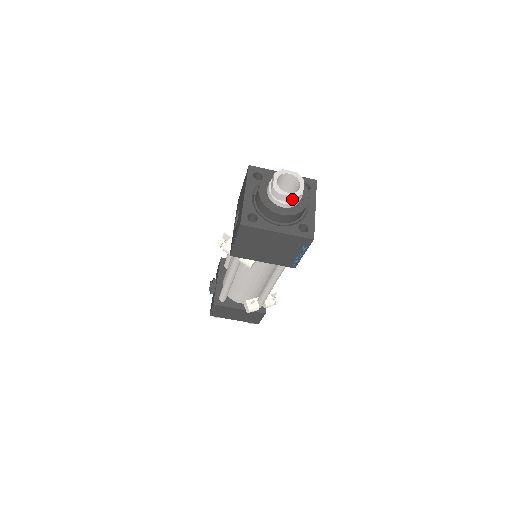
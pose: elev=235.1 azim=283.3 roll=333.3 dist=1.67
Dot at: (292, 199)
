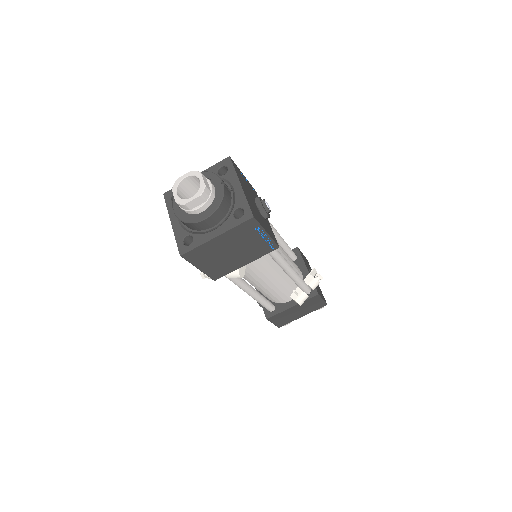
Dot at: (200, 199)
